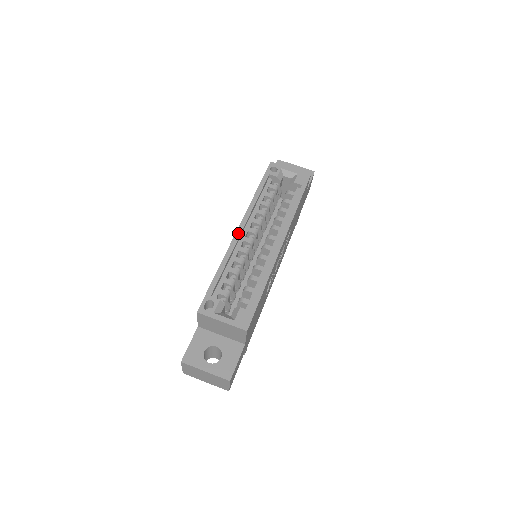
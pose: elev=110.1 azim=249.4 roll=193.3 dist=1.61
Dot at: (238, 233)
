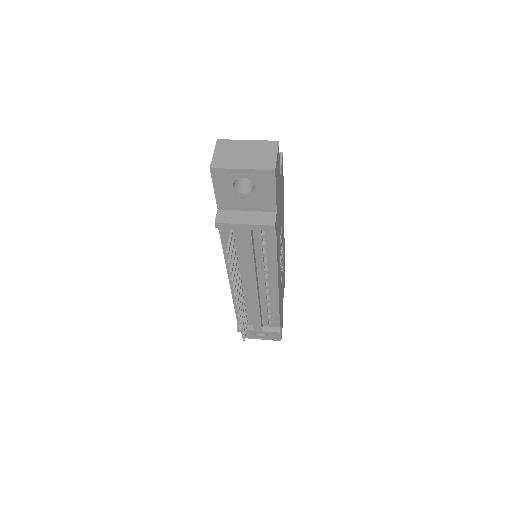
Dot at: occluded
